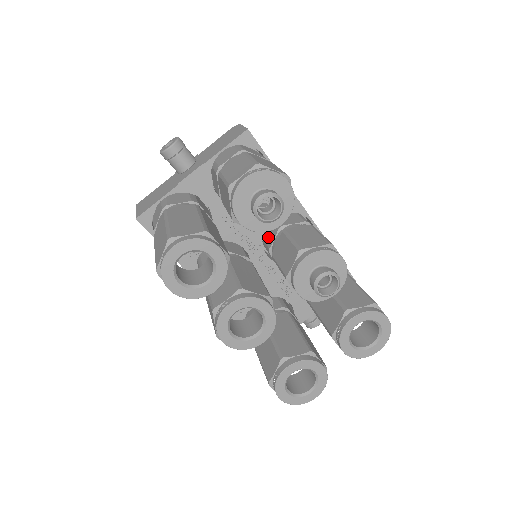
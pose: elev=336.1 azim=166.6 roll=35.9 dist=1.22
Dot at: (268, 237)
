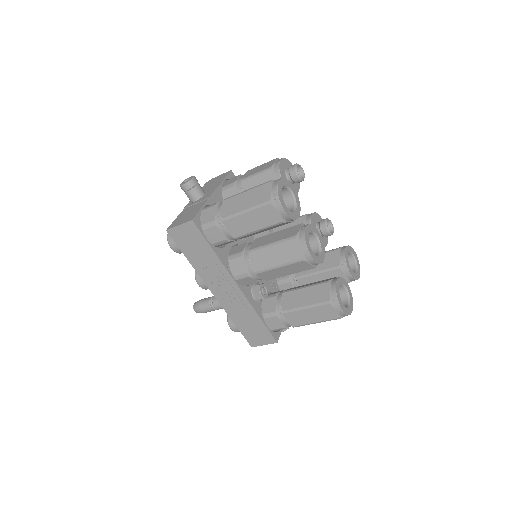
Dot at: occluded
